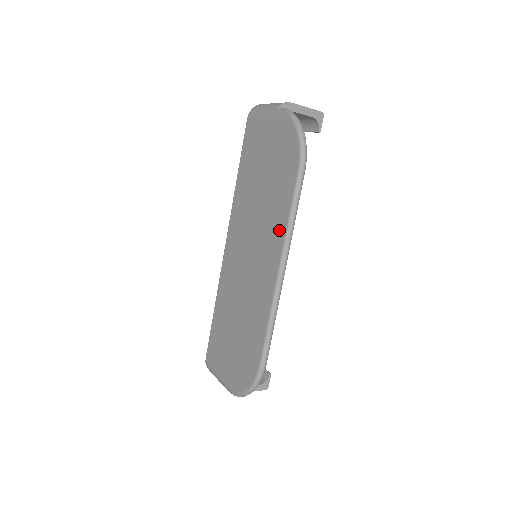
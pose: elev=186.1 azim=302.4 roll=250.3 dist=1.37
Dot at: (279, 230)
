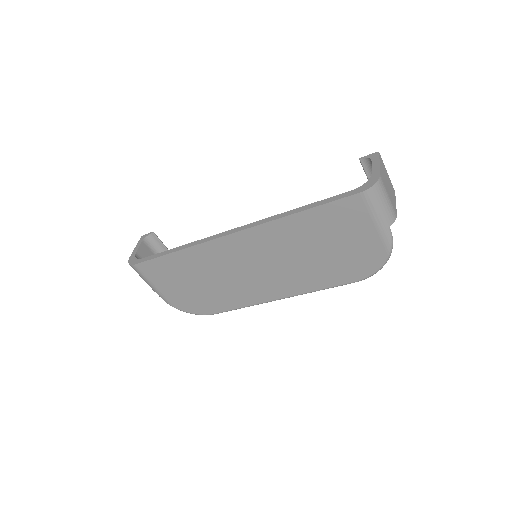
Dot at: (304, 287)
